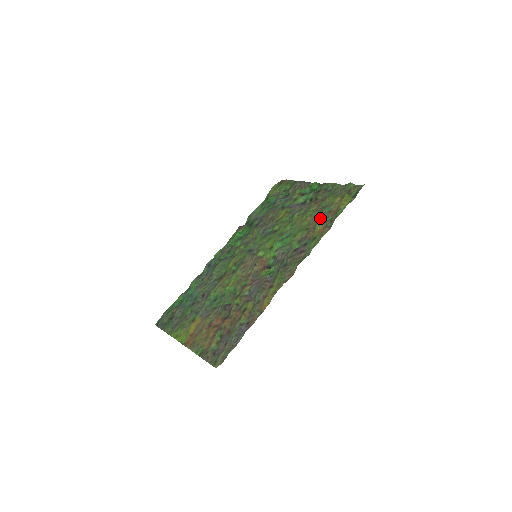
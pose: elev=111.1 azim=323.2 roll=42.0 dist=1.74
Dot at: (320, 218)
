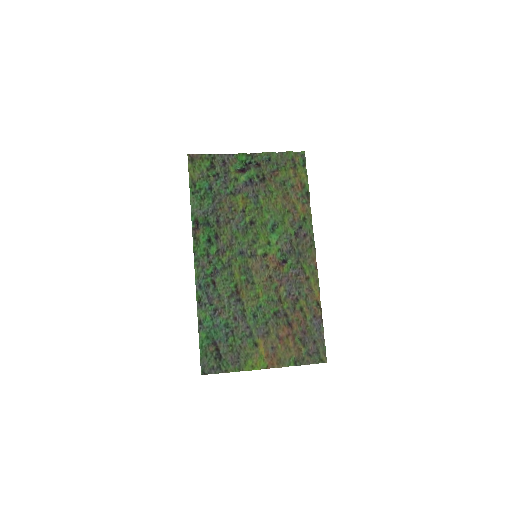
Dot at: (292, 197)
